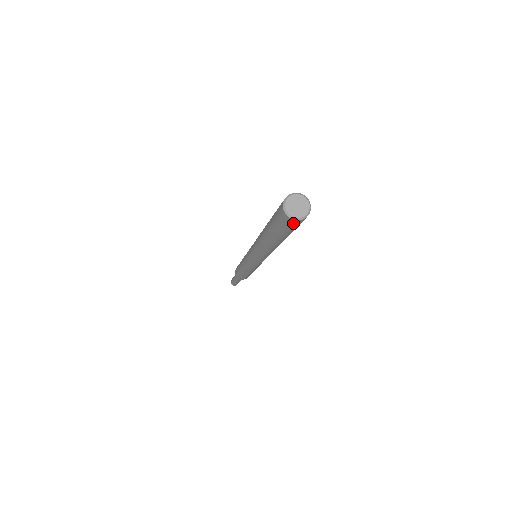
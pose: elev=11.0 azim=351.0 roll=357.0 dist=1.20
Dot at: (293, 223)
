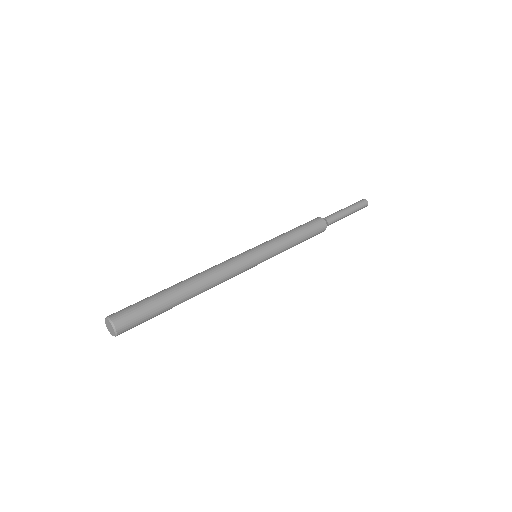
Dot at: (123, 332)
